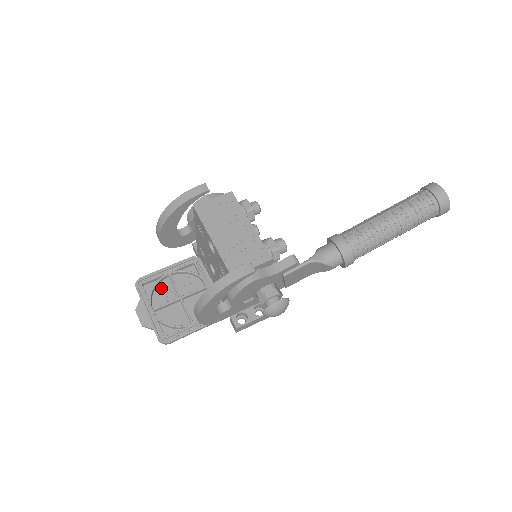
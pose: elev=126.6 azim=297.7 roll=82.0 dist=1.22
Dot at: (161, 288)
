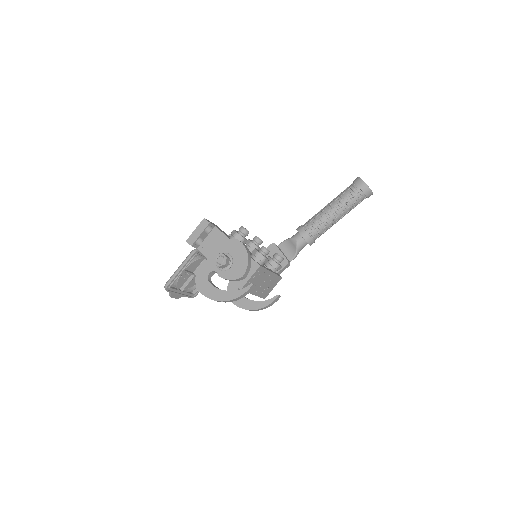
Dot at: (179, 278)
